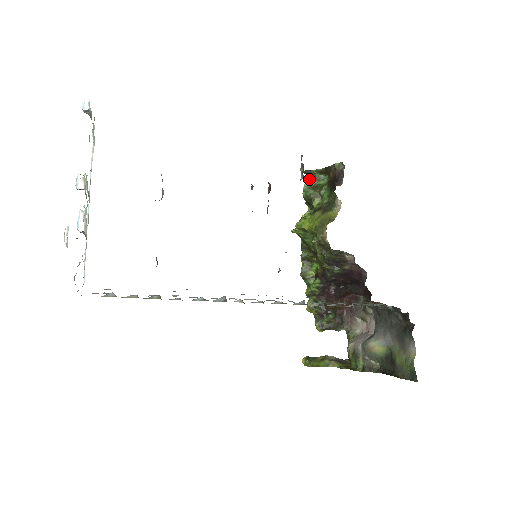
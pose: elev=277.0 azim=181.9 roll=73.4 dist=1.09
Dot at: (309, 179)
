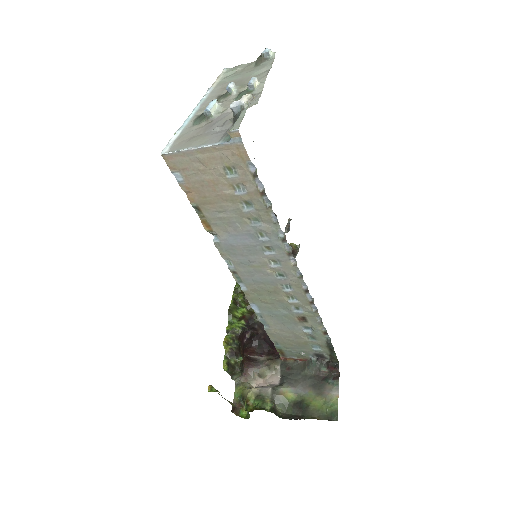
Dot at: occluded
